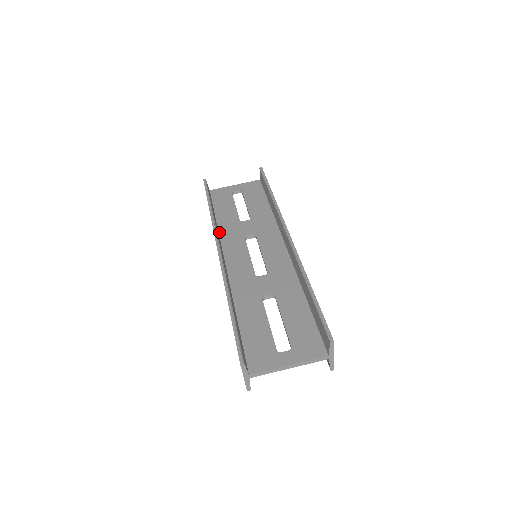
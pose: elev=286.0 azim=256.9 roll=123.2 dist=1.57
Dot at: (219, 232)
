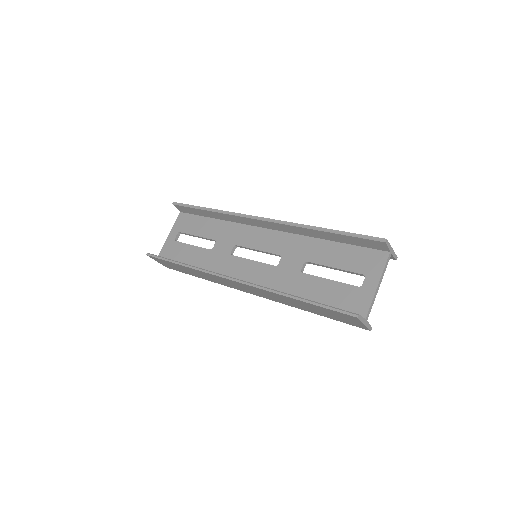
Dot at: occluded
